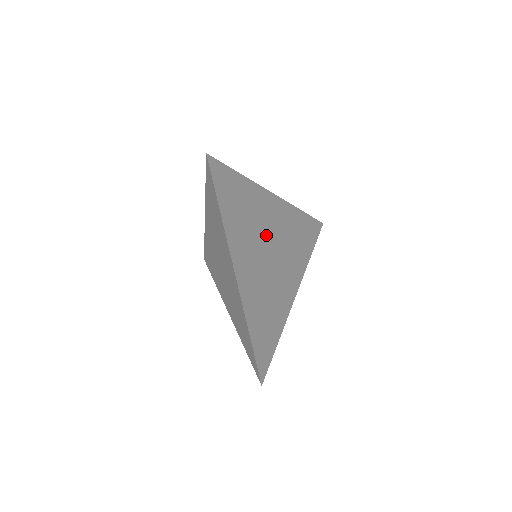
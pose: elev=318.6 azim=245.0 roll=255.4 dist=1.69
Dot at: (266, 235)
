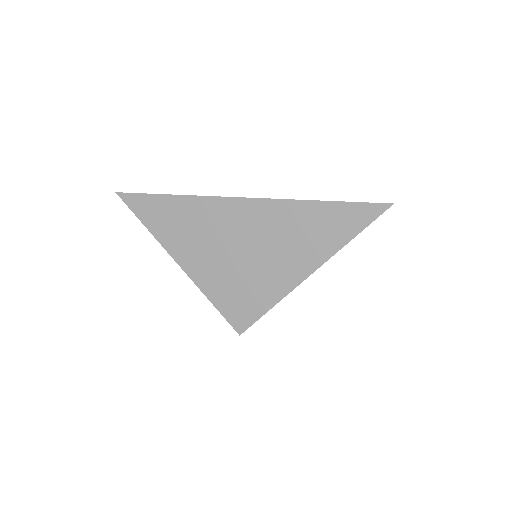
Dot at: occluded
